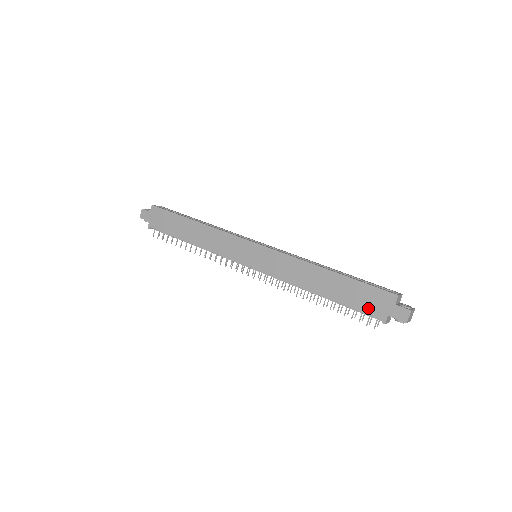
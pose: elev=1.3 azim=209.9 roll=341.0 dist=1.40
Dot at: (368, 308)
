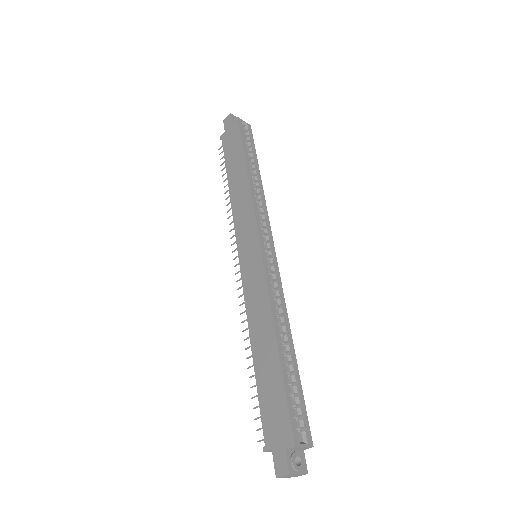
Dot at: (267, 420)
